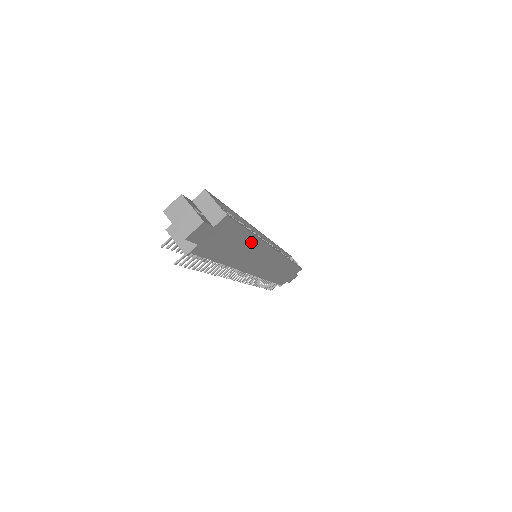
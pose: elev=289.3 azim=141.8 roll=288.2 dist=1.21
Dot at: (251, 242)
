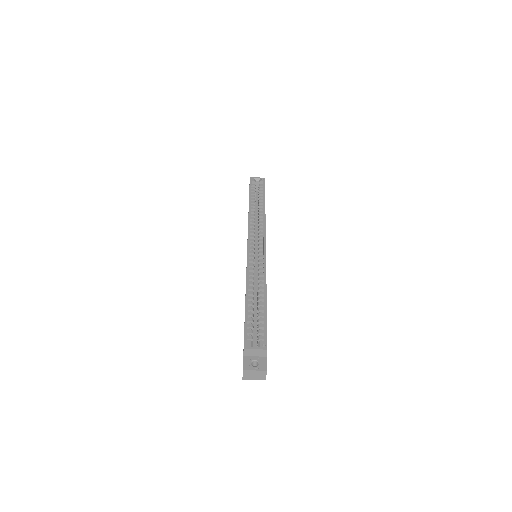
Dot at: occluded
